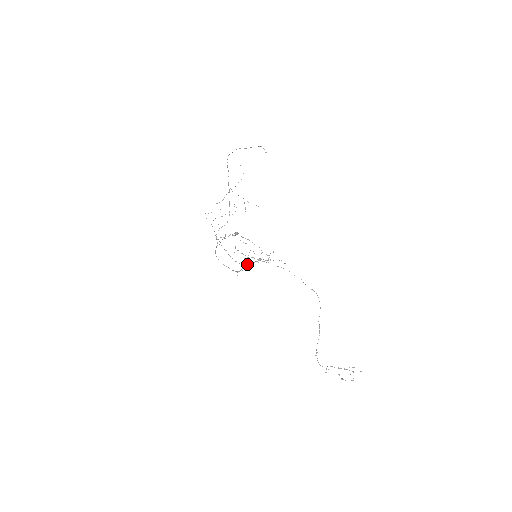
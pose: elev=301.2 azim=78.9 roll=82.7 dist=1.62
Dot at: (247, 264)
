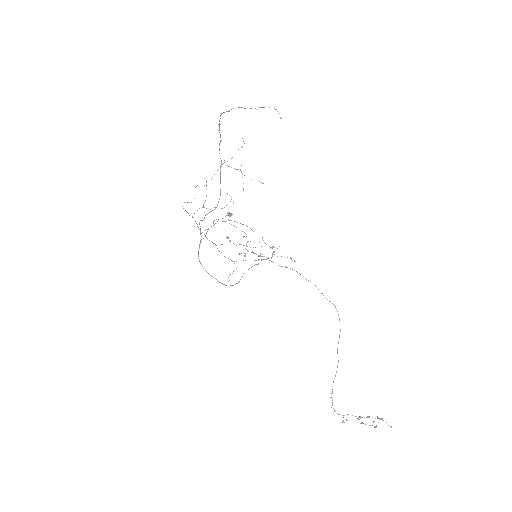
Dot at: occluded
